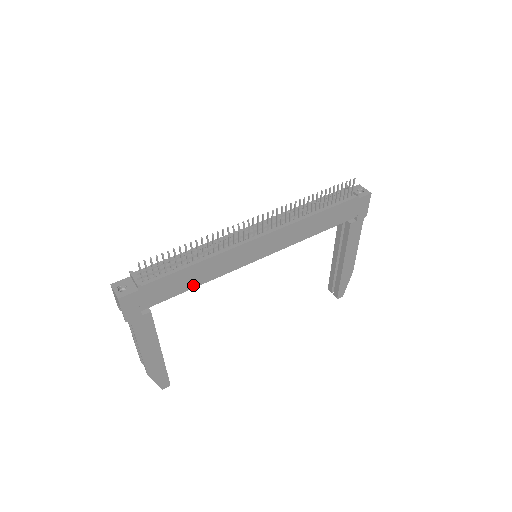
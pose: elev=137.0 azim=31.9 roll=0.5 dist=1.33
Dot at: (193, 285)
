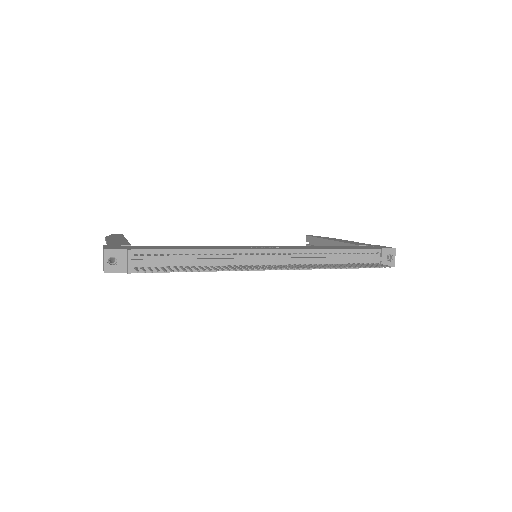
Dot at: occluded
